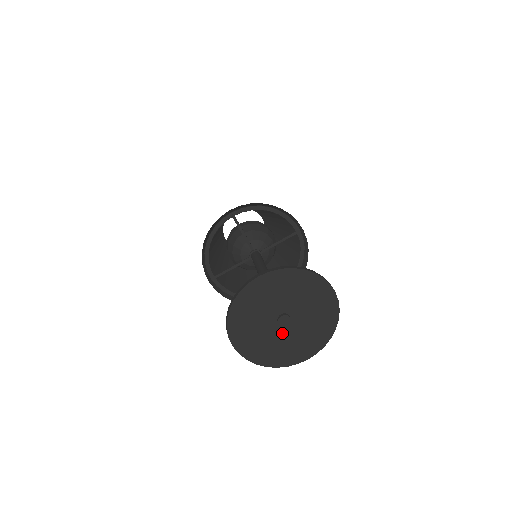
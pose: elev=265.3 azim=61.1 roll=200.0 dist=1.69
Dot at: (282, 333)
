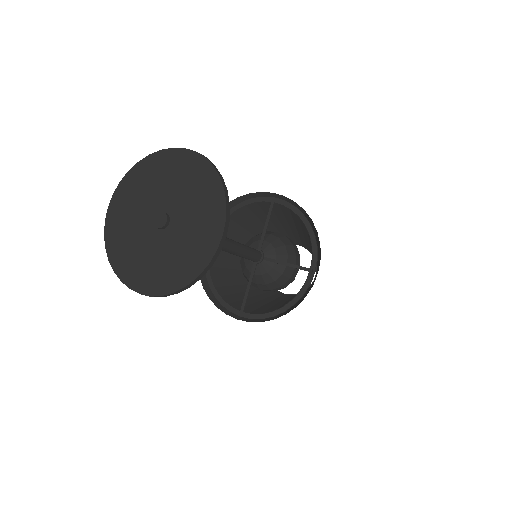
Dot at: (174, 235)
